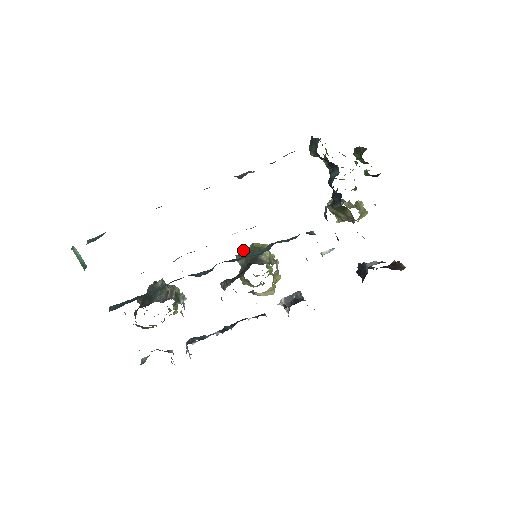
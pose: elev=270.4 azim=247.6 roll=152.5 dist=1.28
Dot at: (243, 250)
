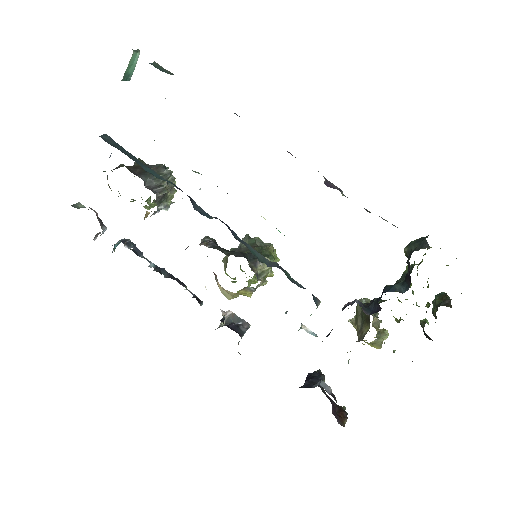
Dot at: (259, 238)
